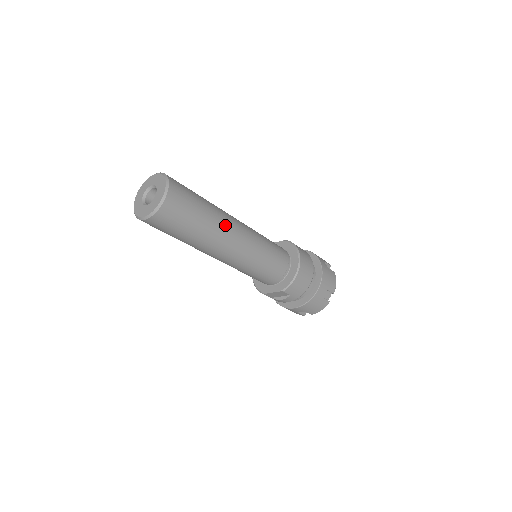
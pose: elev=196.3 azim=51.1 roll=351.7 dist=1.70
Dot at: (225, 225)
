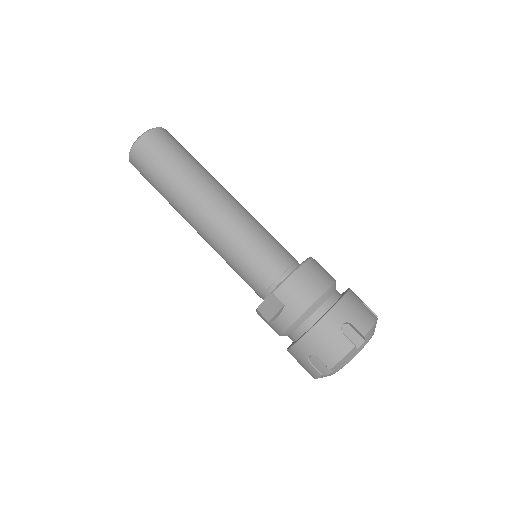
Dot at: (208, 181)
